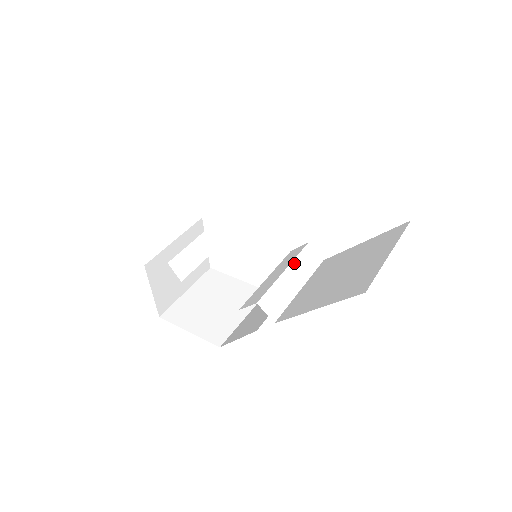
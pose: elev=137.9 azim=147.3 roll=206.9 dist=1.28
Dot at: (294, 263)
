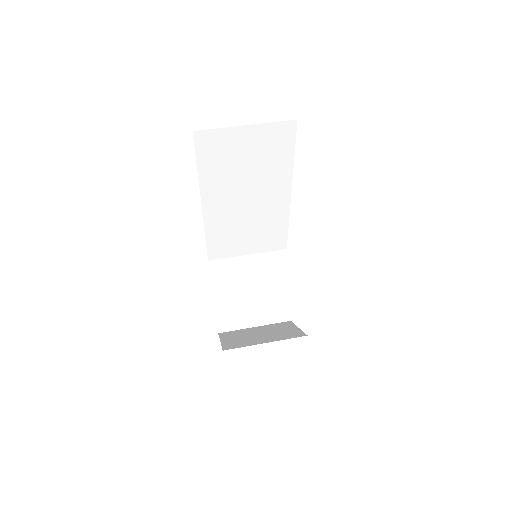
Dot at: (277, 262)
